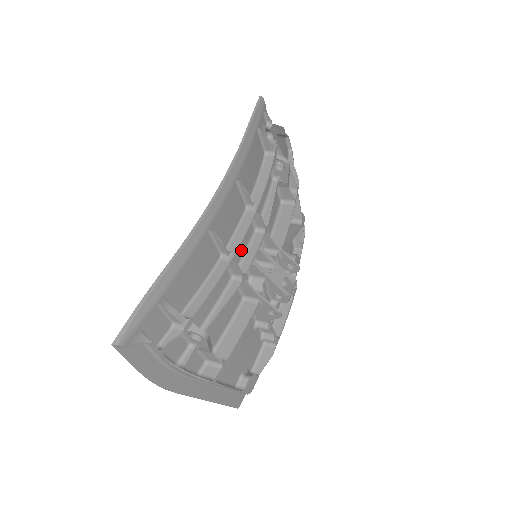
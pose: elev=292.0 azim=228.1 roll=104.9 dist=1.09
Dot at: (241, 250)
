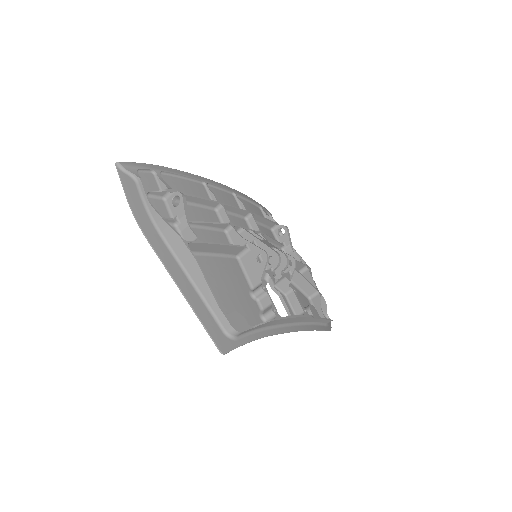
Dot at: occluded
